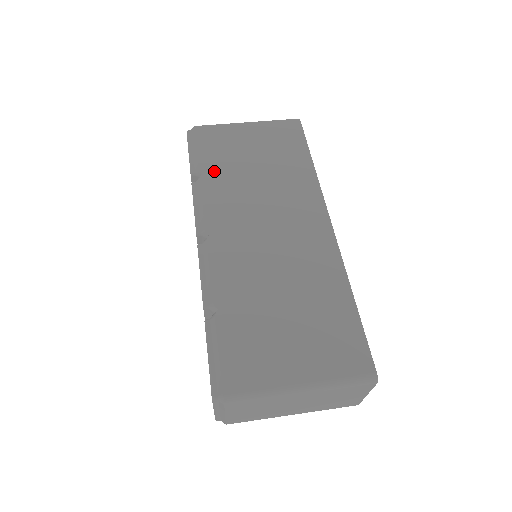
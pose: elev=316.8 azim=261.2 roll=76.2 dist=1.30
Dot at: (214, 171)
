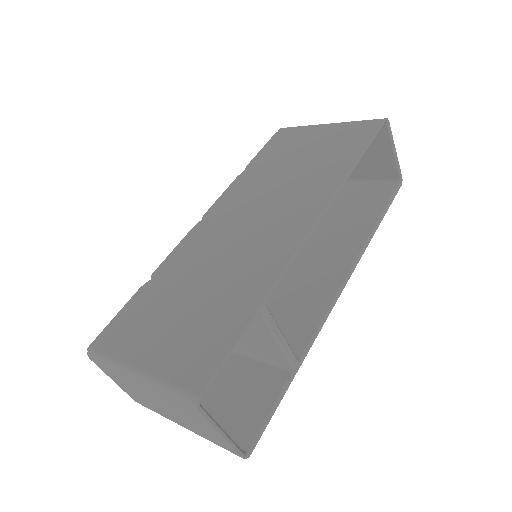
Dot at: (259, 166)
